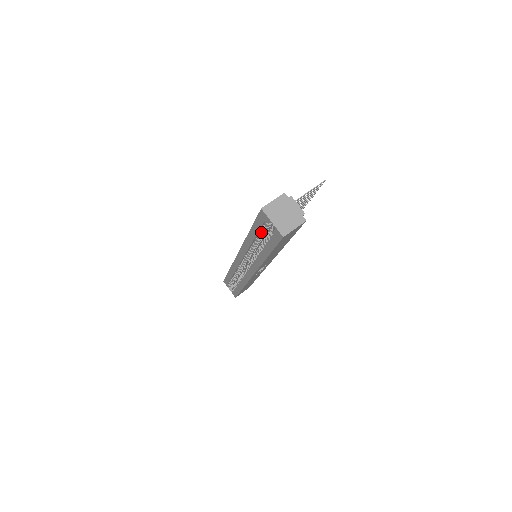
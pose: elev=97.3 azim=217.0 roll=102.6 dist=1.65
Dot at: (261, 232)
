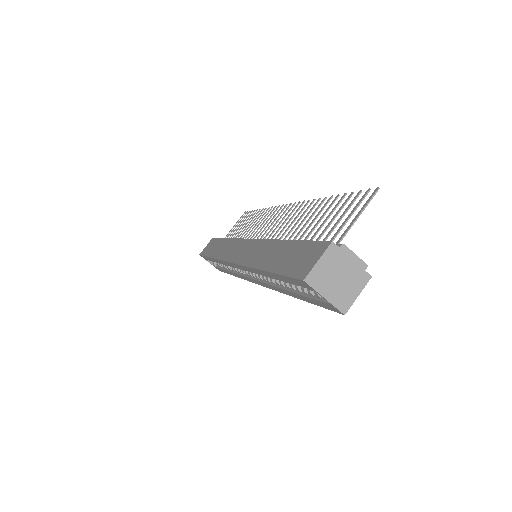
Dot at: occluded
